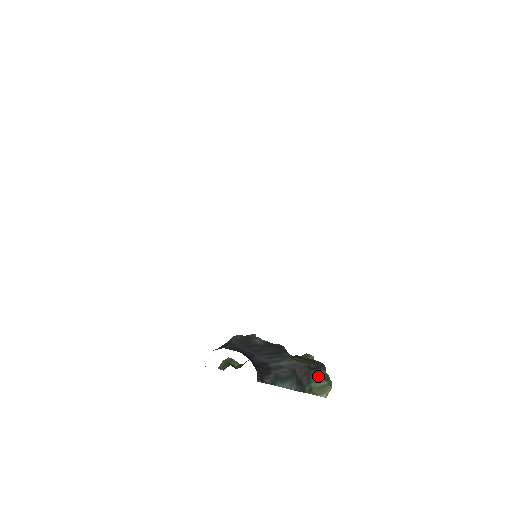
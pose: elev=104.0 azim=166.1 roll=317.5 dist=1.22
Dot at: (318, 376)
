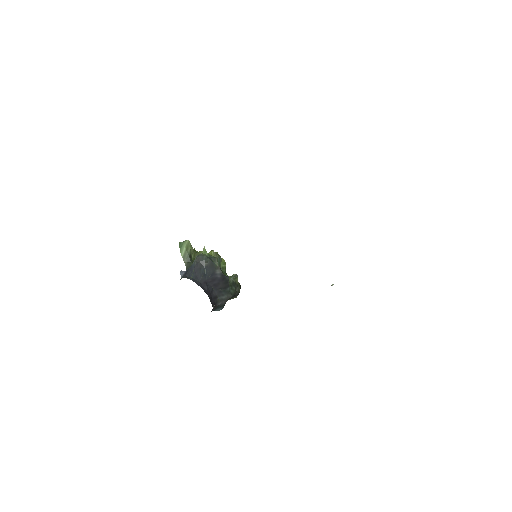
Dot at: occluded
